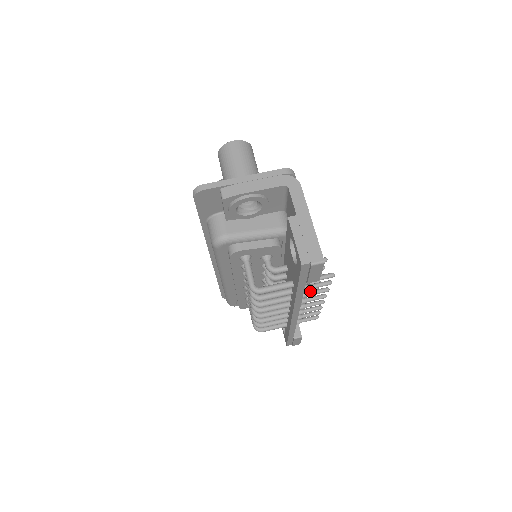
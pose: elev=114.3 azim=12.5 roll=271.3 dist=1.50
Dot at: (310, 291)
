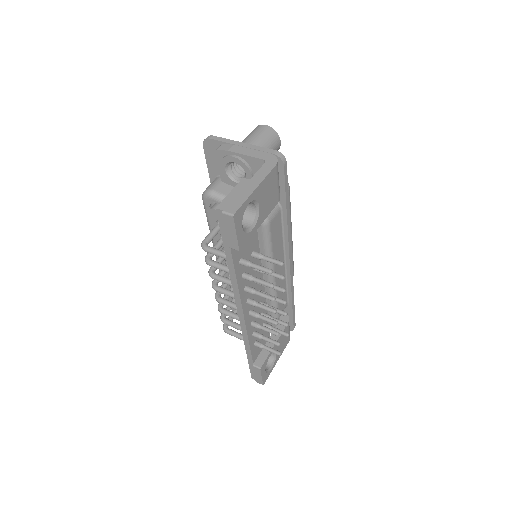
Dot at: occluded
